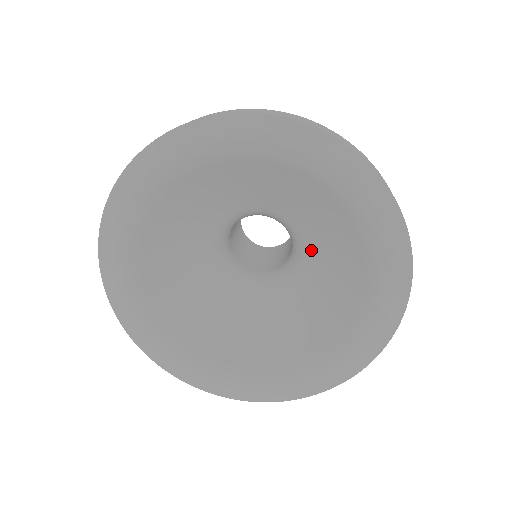
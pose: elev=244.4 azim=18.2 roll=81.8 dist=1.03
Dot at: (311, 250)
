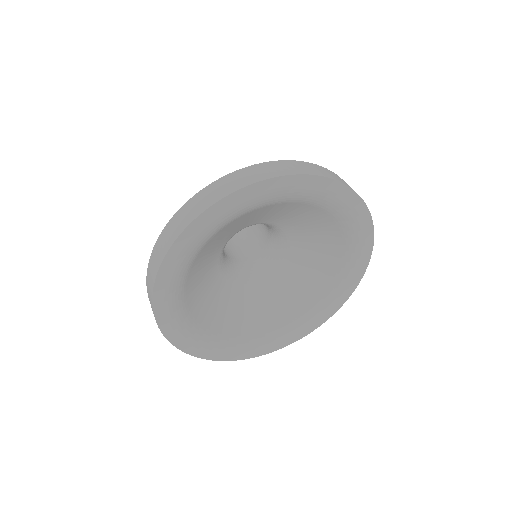
Dot at: (273, 221)
